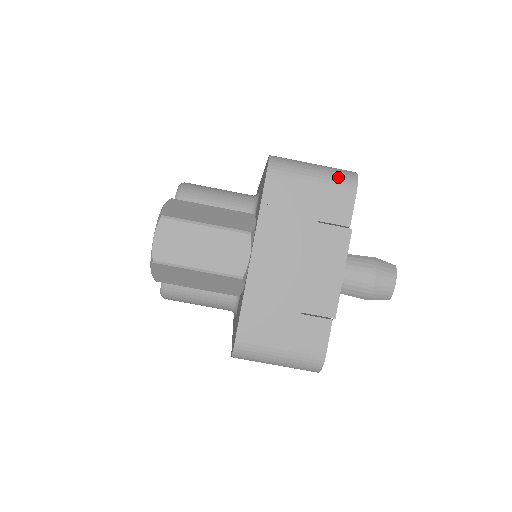
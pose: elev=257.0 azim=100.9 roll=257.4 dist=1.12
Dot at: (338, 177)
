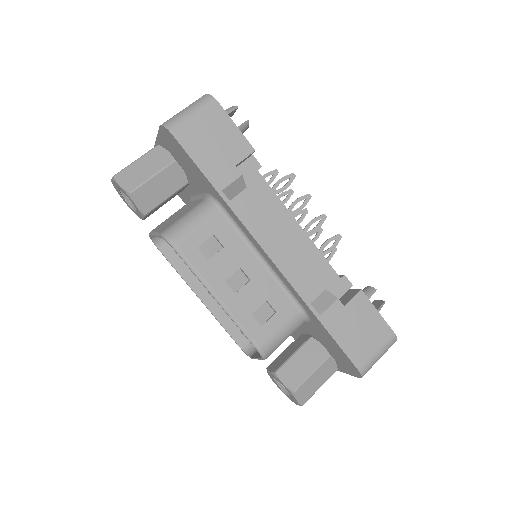
Dot at: occluded
